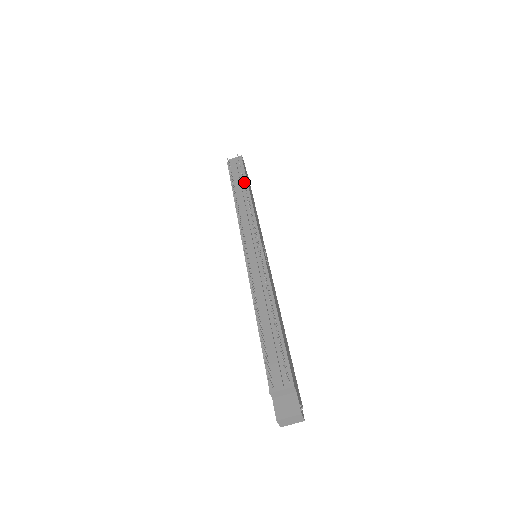
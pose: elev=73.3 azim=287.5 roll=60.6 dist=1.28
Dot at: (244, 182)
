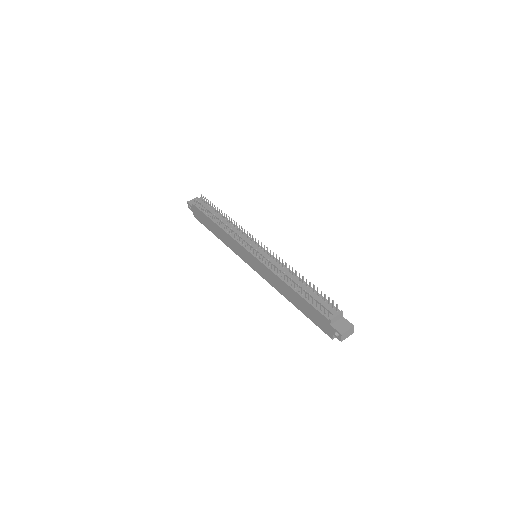
Dot at: occluded
